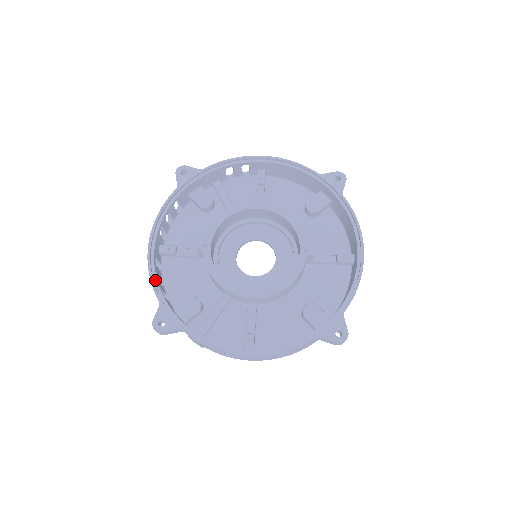
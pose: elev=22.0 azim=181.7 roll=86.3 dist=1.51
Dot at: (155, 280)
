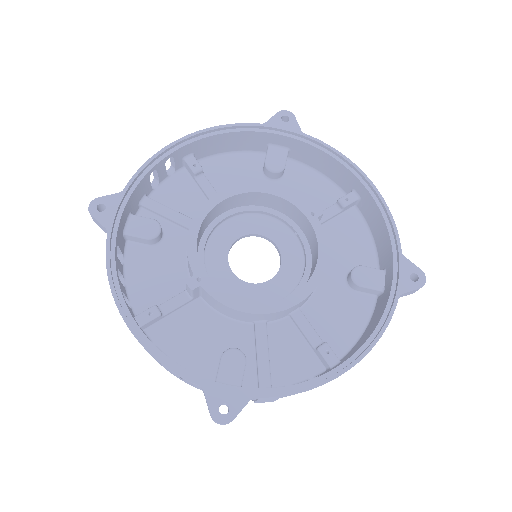
Dot at: (170, 363)
